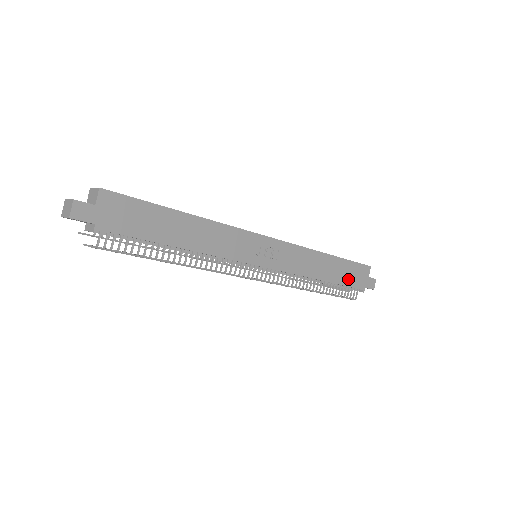
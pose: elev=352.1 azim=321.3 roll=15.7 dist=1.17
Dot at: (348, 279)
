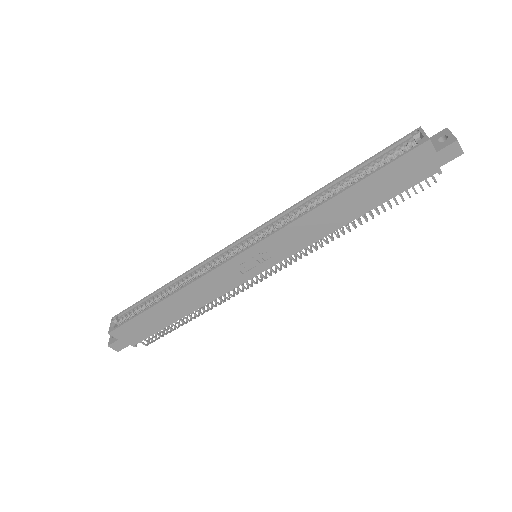
Dot at: (394, 187)
